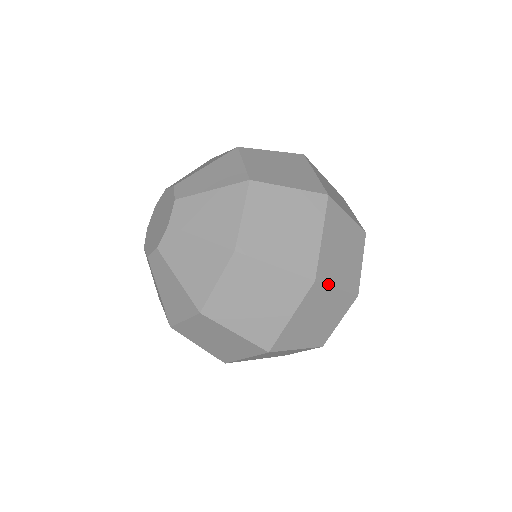
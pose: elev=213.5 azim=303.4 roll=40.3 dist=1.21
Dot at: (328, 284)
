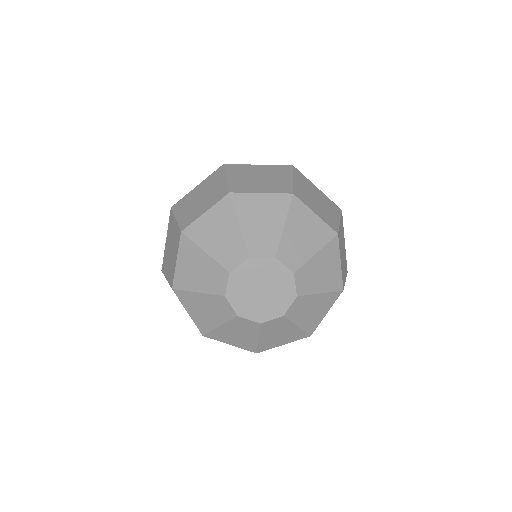
Dot at: occluded
